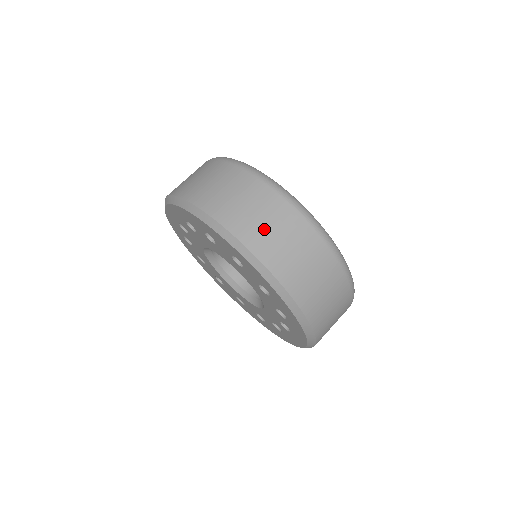
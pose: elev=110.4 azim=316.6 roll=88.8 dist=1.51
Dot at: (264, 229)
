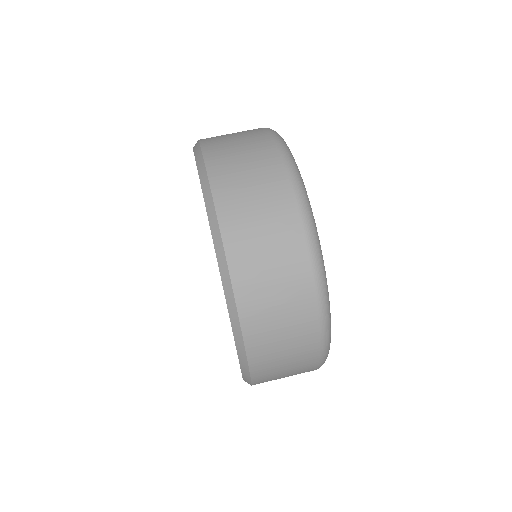
Dot at: (265, 282)
